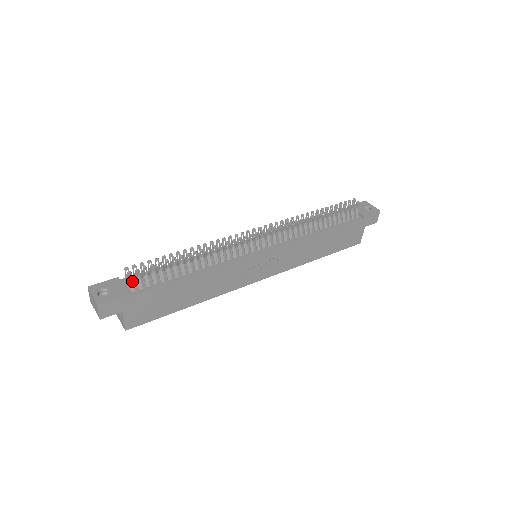
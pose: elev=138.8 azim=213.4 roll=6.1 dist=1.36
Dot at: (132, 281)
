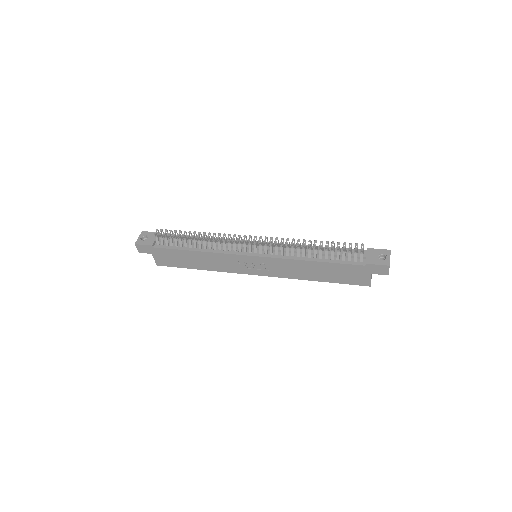
Dot at: (158, 238)
